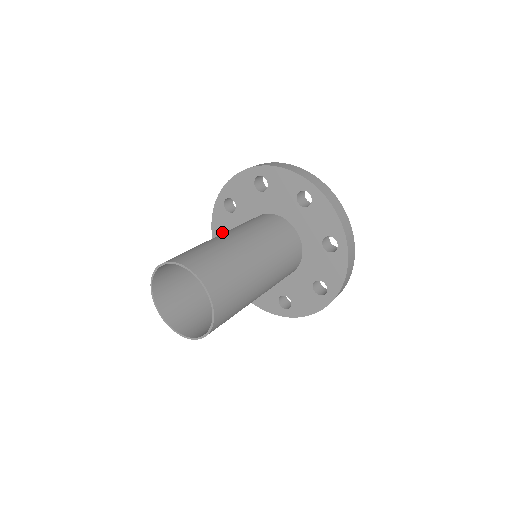
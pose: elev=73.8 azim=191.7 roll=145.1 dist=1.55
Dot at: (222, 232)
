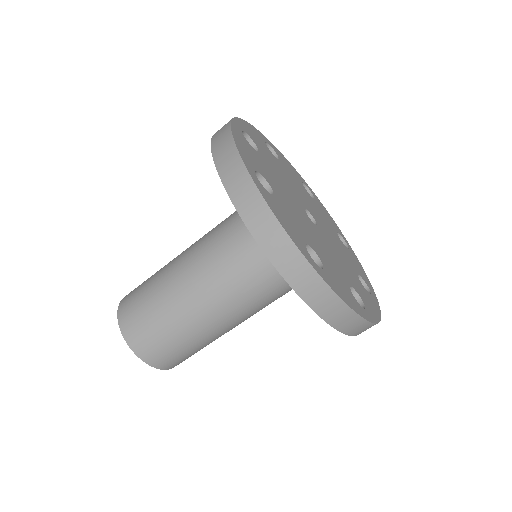
Dot at: occluded
